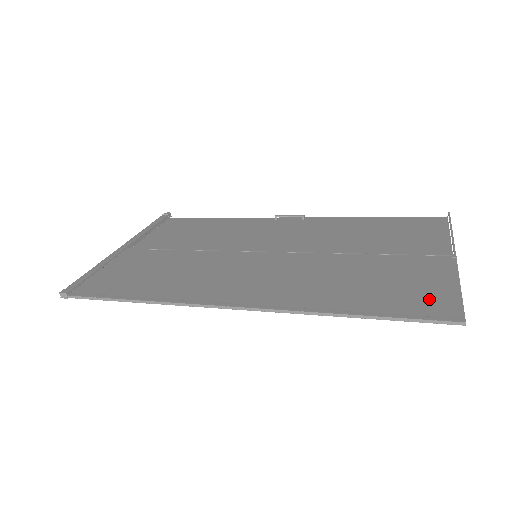
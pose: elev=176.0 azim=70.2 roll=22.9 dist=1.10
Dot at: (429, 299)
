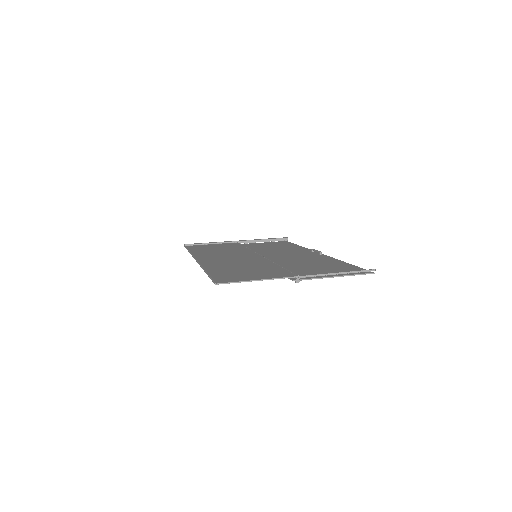
Dot at: (235, 277)
